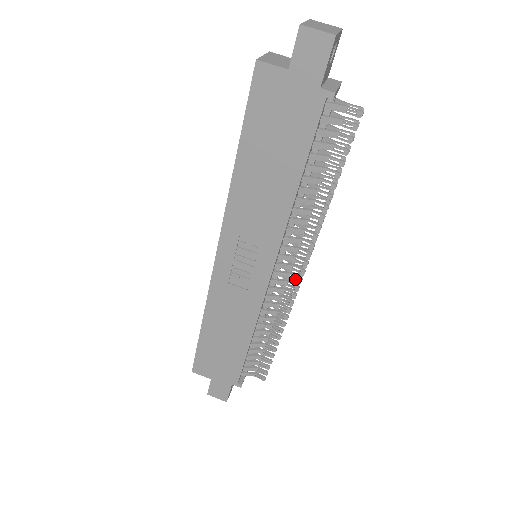
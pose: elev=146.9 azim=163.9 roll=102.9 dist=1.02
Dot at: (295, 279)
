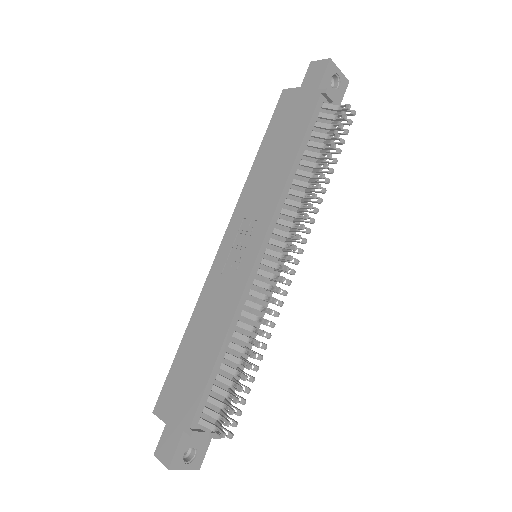
Dot at: (282, 269)
